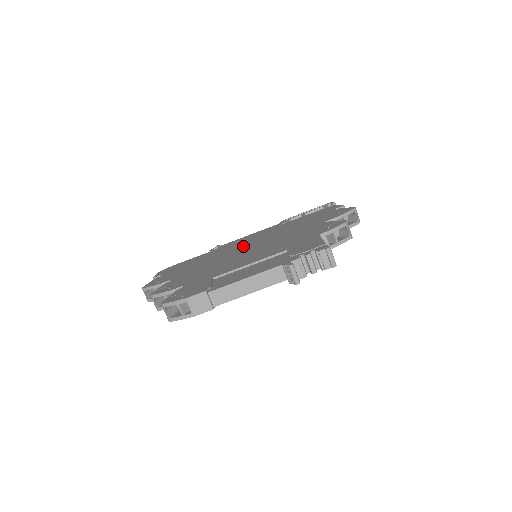
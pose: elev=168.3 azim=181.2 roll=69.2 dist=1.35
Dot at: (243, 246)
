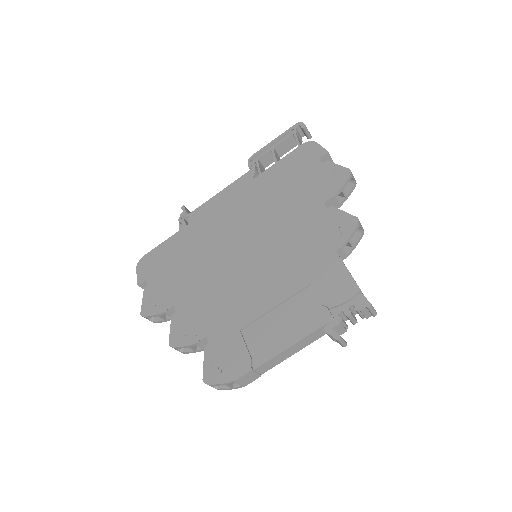
Dot at: (231, 236)
